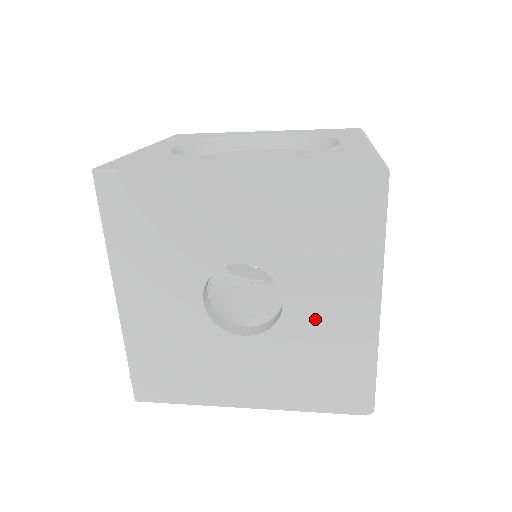
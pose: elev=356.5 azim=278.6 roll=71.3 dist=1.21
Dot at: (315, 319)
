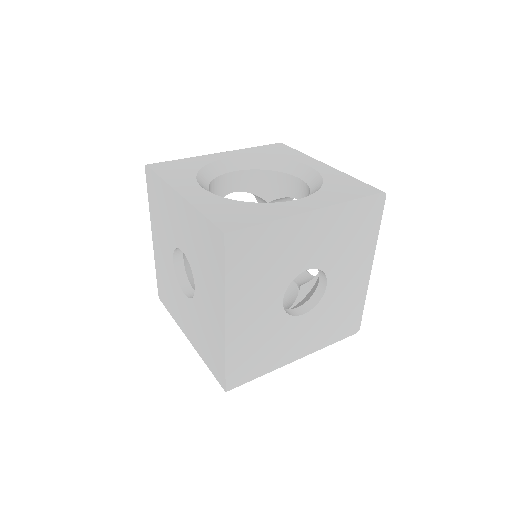
Dot at: (341, 289)
